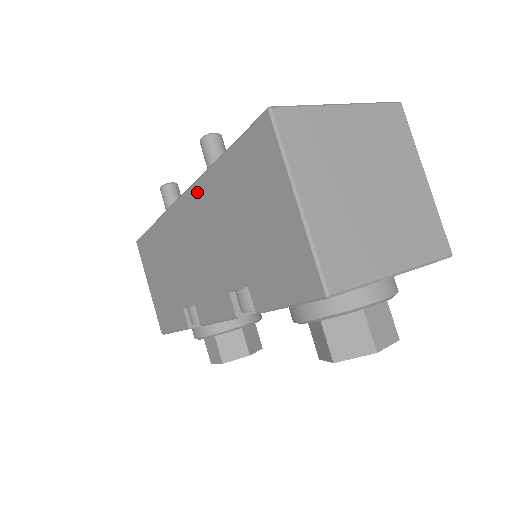
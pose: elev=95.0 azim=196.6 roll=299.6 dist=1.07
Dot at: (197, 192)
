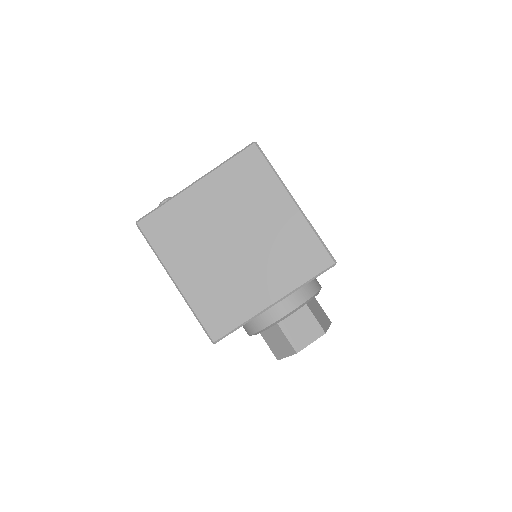
Dot at: occluded
